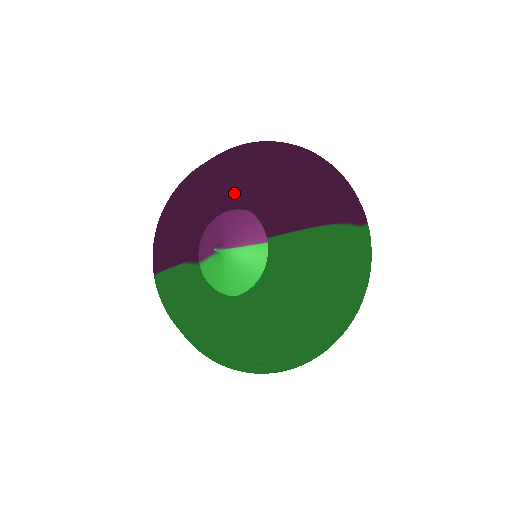
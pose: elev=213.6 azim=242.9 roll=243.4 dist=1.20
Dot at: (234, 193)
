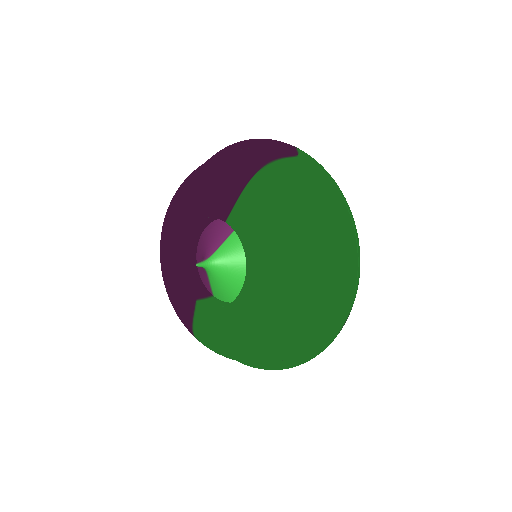
Dot at: (185, 219)
